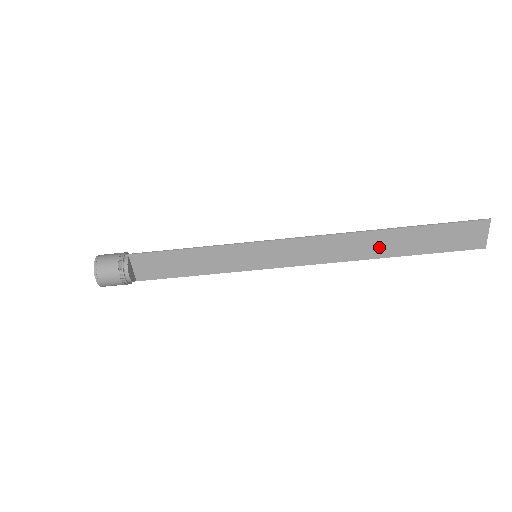
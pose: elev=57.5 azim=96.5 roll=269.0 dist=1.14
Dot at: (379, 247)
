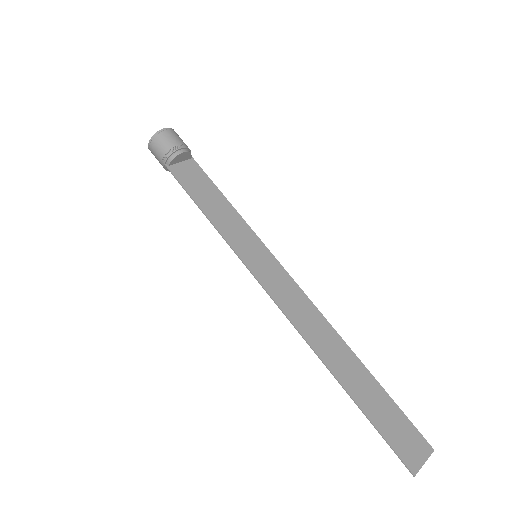
Dot at: (339, 362)
